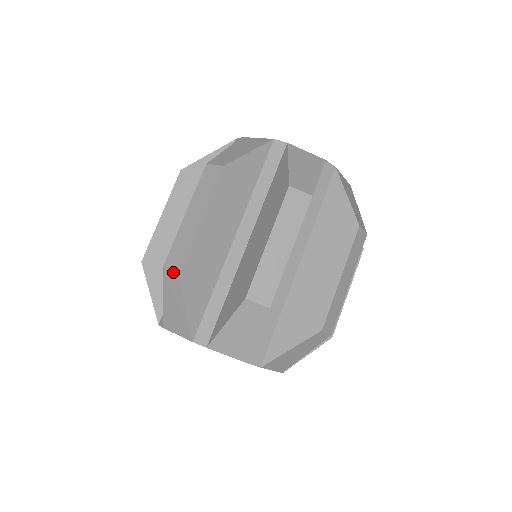
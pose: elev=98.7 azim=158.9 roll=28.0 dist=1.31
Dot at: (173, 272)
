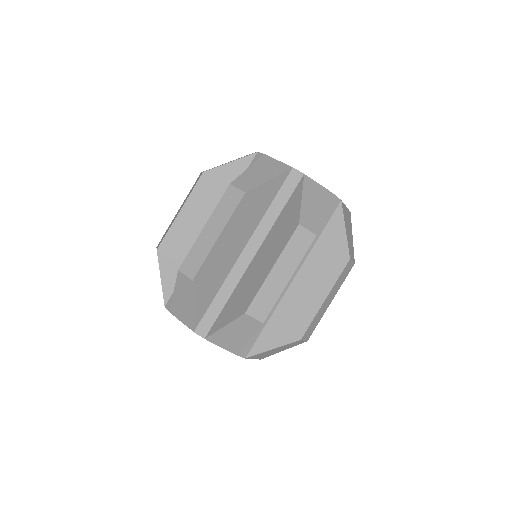
Dot at: (187, 277)
